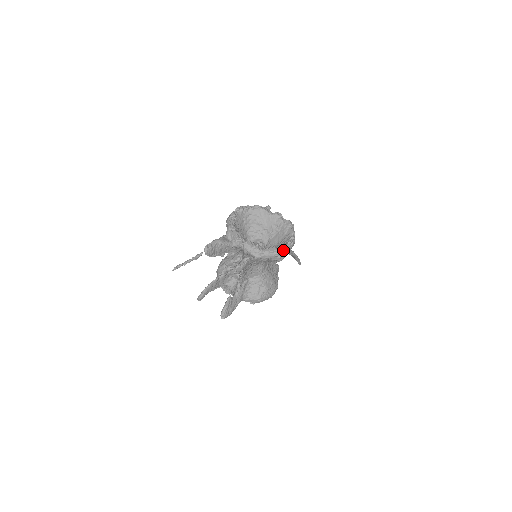
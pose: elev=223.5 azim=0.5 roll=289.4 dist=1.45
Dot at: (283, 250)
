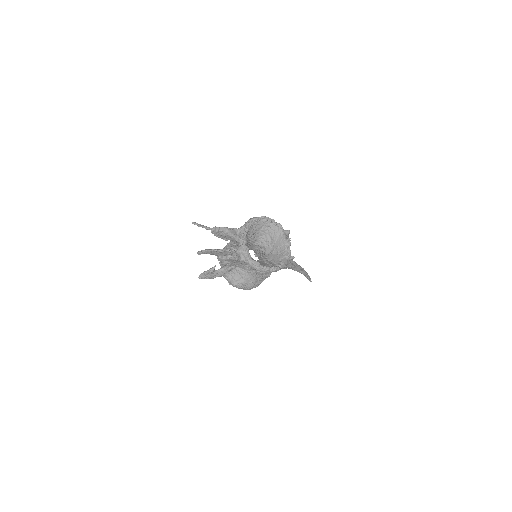
Dot at: (264, 269)
